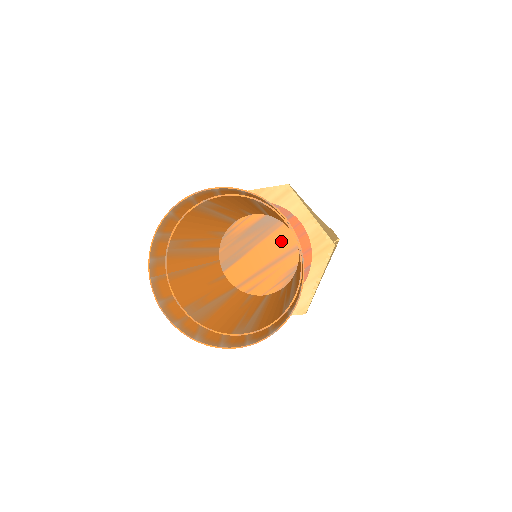
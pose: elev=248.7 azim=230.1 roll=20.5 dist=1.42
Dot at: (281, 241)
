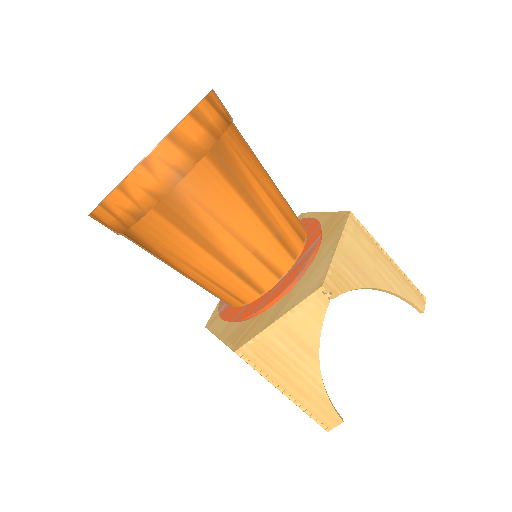
Dot at: occluded
